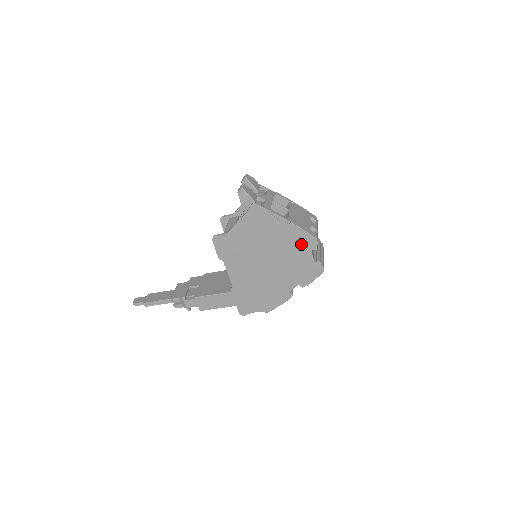
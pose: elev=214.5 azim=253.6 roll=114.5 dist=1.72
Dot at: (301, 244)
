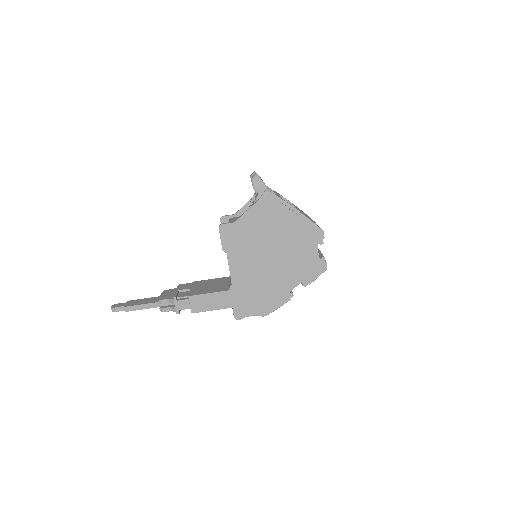
Dot at: (308, 237)
